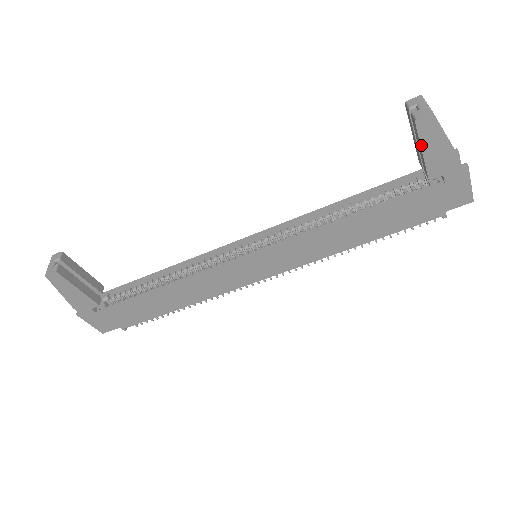
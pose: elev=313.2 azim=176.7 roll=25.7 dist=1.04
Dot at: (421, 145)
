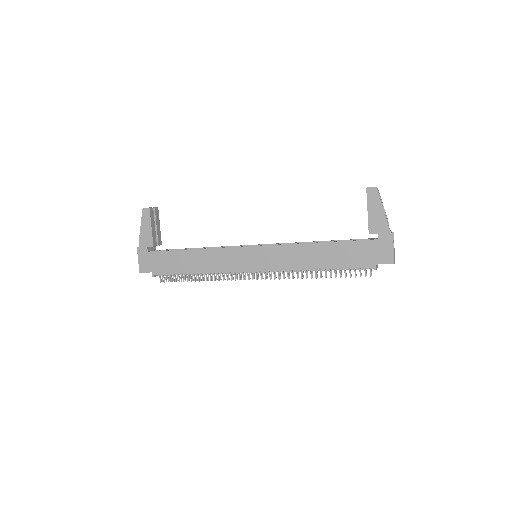
Dot at: (368, 206)
